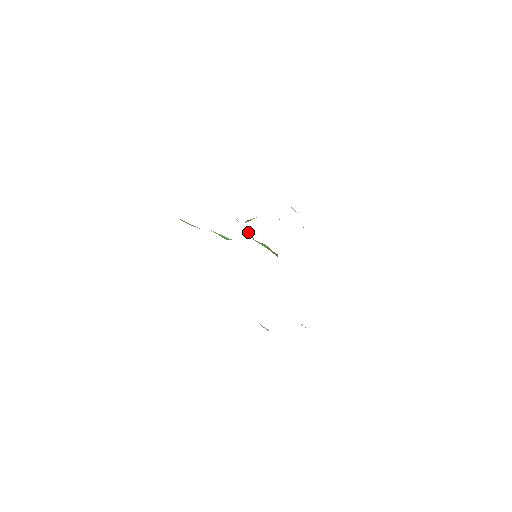
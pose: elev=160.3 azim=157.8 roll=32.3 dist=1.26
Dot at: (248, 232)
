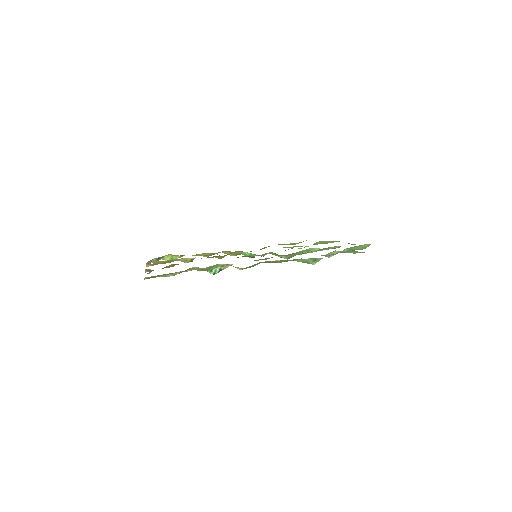
Dot at: occluded
